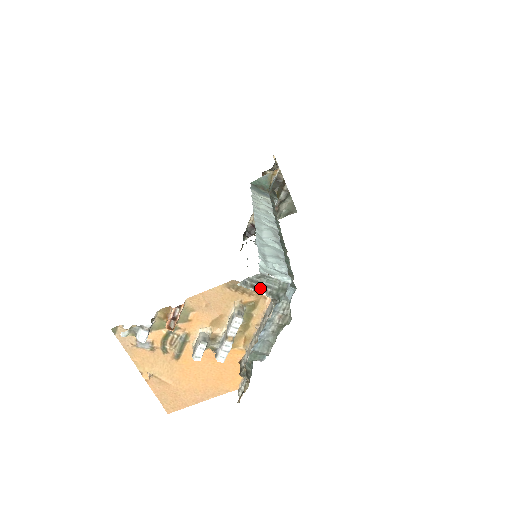
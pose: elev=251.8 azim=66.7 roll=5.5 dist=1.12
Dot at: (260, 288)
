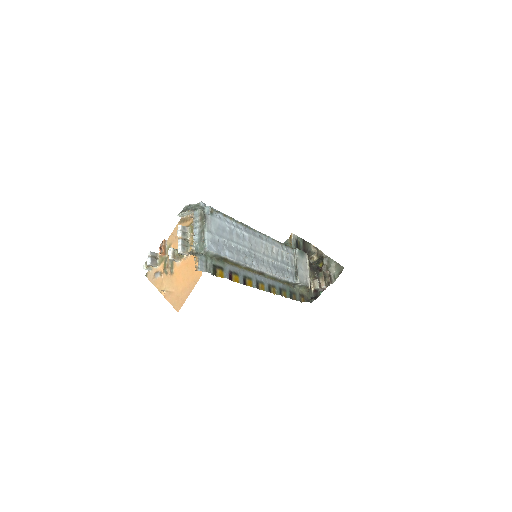
Dot at: (187, 210)
